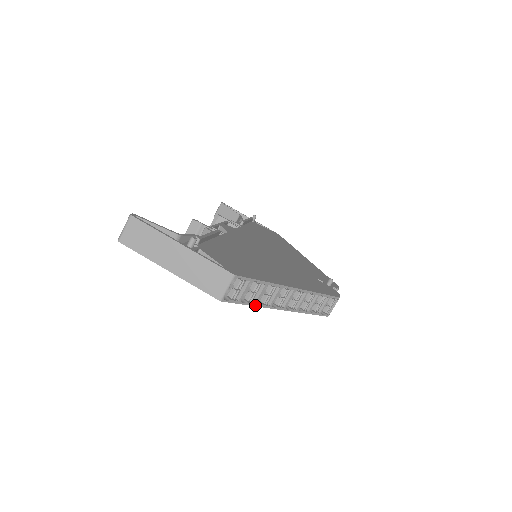
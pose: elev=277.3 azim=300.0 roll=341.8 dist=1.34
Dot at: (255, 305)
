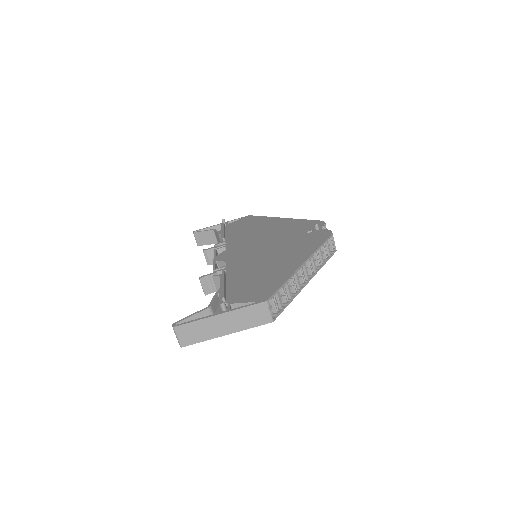
Dot at: (292, 300)
